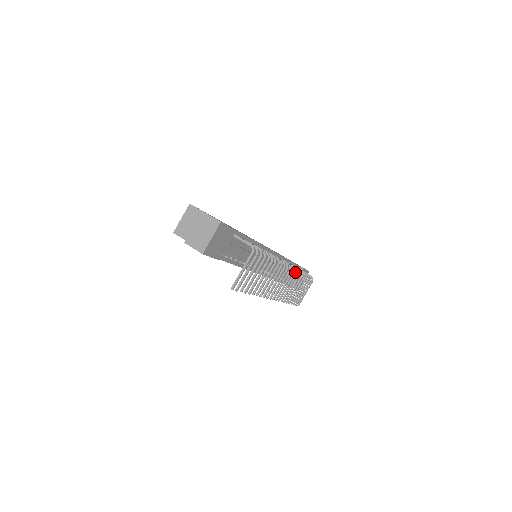
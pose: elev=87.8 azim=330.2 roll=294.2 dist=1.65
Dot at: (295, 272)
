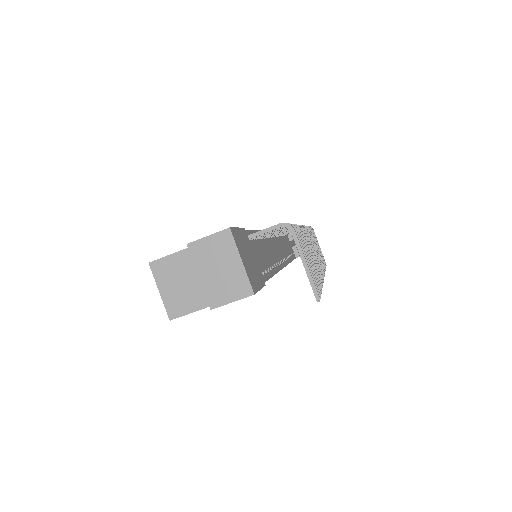
Dot at: occluded
